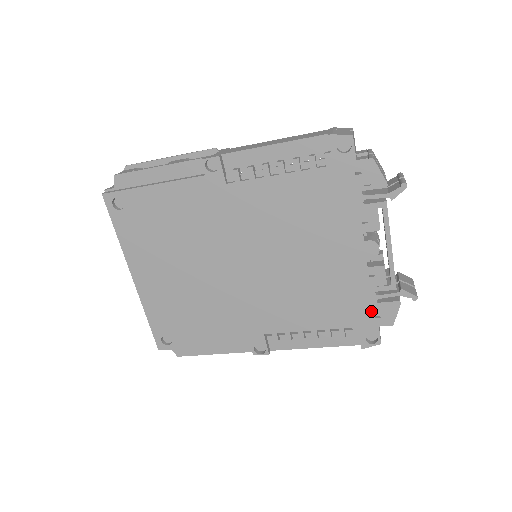
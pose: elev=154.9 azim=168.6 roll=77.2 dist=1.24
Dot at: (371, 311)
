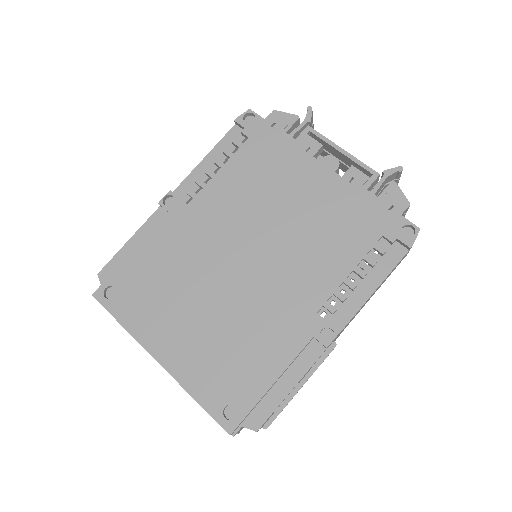
Dot at: (381, 208)
